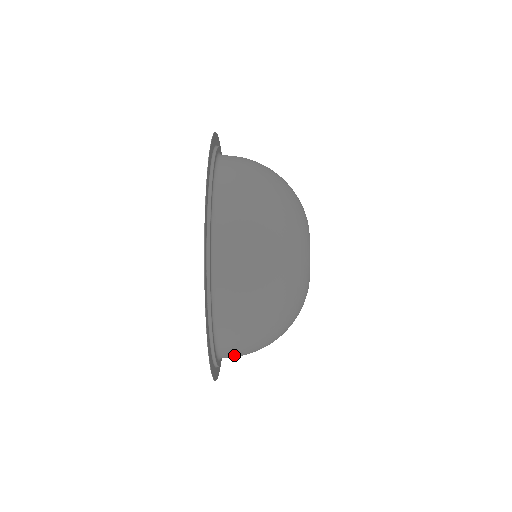
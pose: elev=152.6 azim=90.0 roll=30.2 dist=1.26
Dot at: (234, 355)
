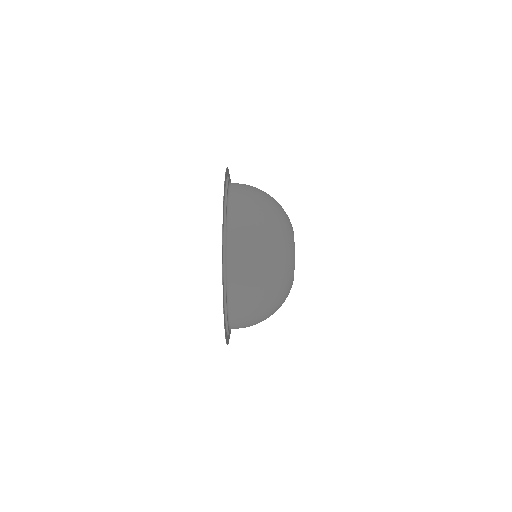
Dot at: occluded
